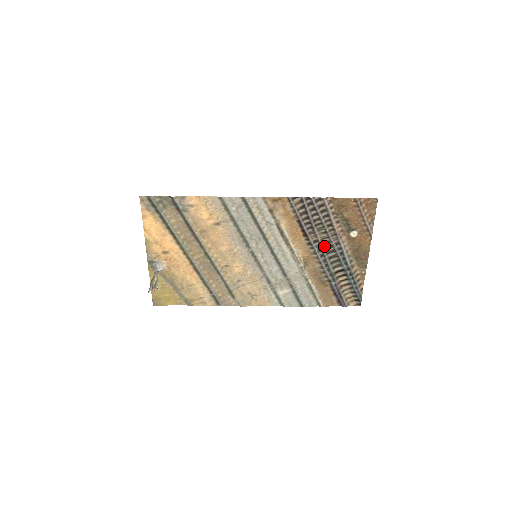
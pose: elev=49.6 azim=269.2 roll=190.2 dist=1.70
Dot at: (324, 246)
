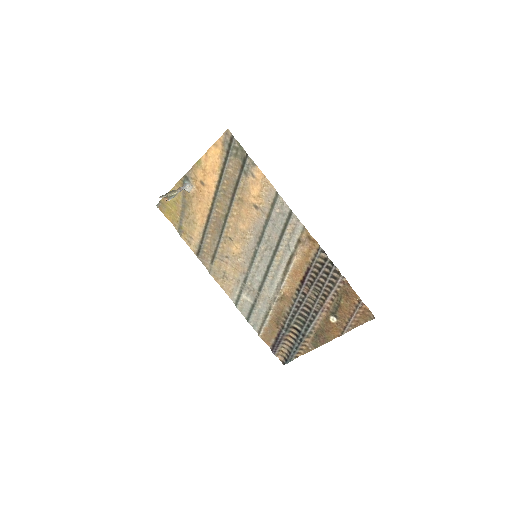
Dot at: (306, 303)
